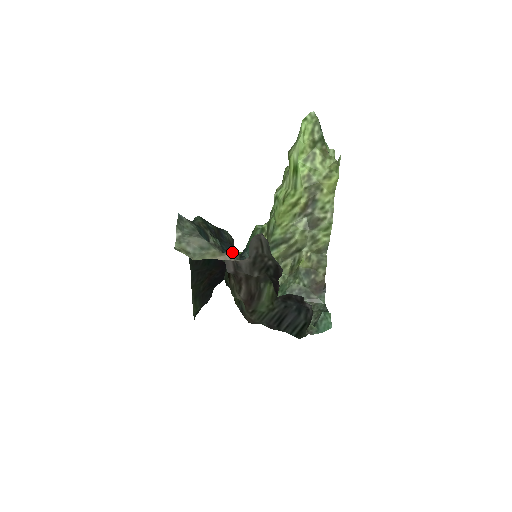
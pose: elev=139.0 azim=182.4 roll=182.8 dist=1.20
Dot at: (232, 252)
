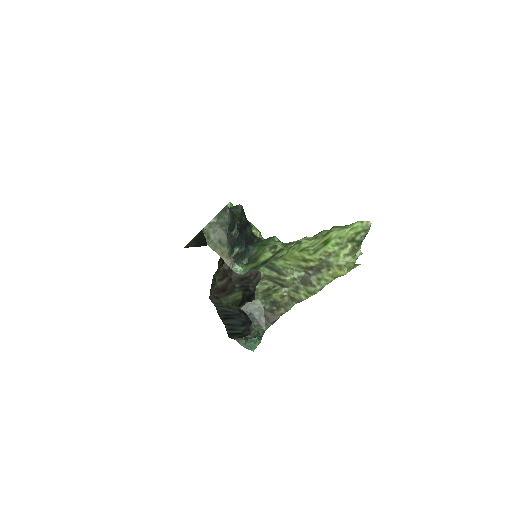
Dot at: (241, 245)
